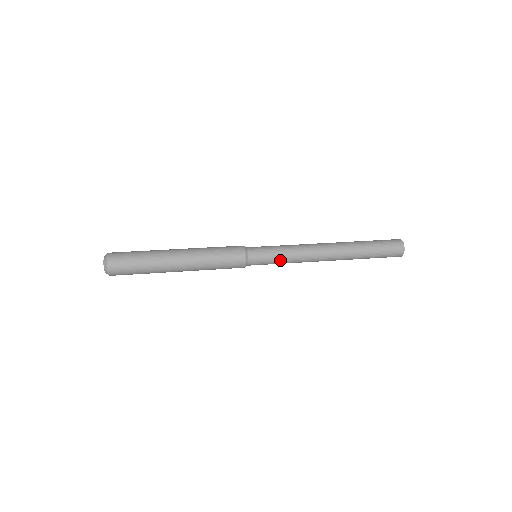
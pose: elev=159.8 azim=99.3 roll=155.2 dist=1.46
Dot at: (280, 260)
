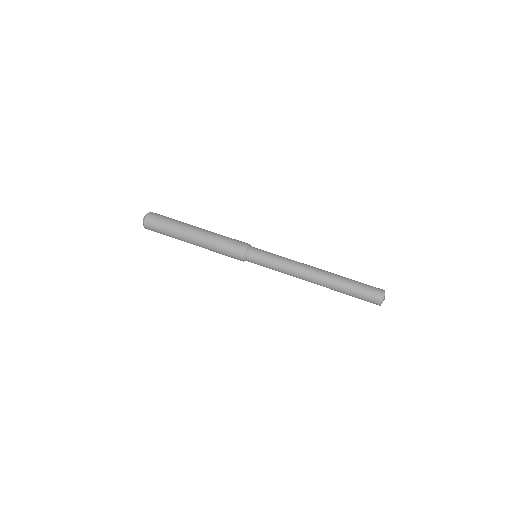
Dot at: (272, 268)
